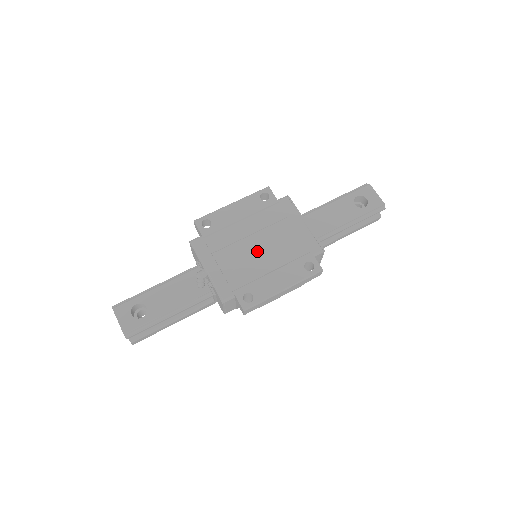
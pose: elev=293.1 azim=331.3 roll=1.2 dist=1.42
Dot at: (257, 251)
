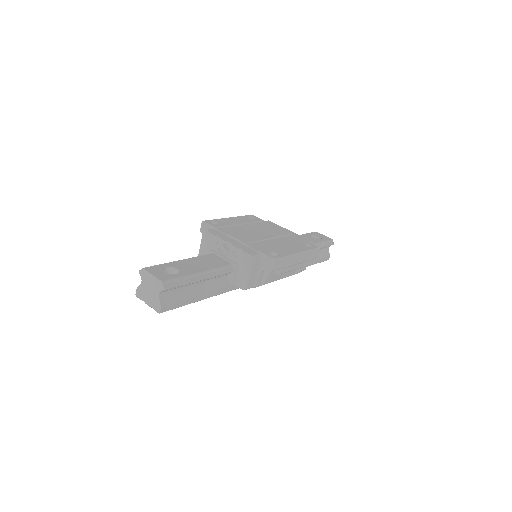
Dot at: (264, 236)
